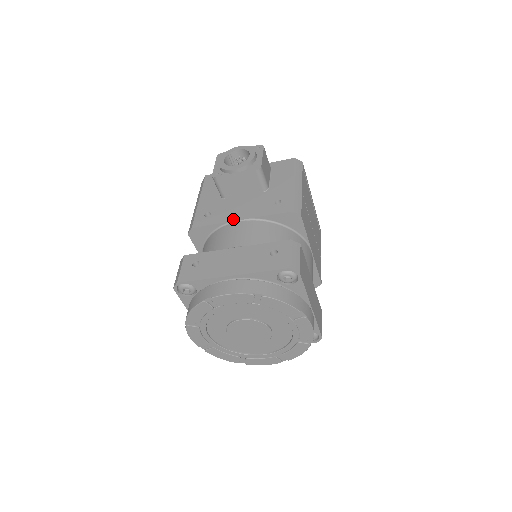
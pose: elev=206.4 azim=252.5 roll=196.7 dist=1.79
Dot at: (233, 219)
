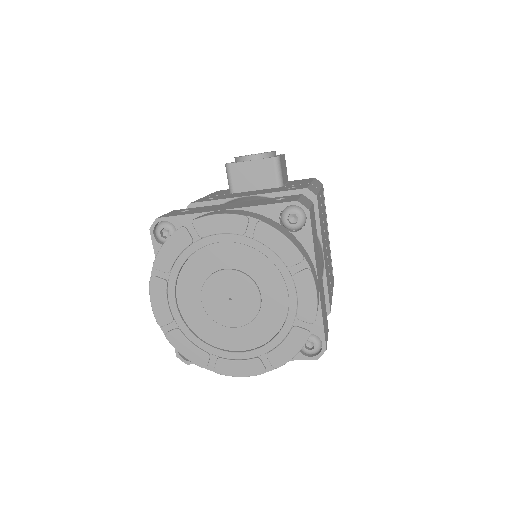
Dot at: (239, 196)
